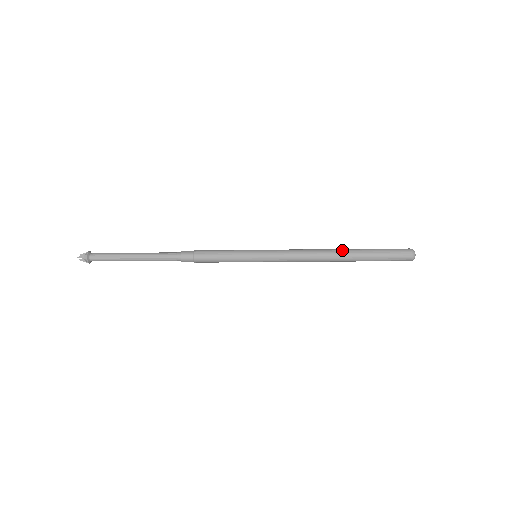
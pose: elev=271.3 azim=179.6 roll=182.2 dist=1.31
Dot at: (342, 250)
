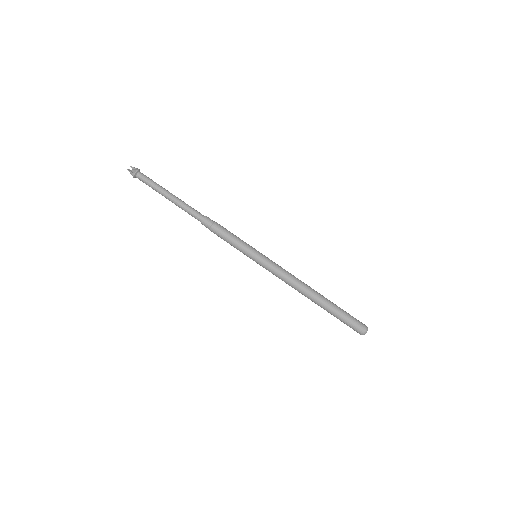
Dot at: (317, 297)
